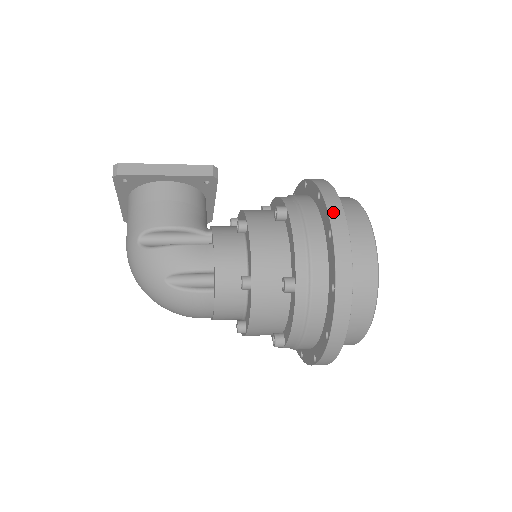
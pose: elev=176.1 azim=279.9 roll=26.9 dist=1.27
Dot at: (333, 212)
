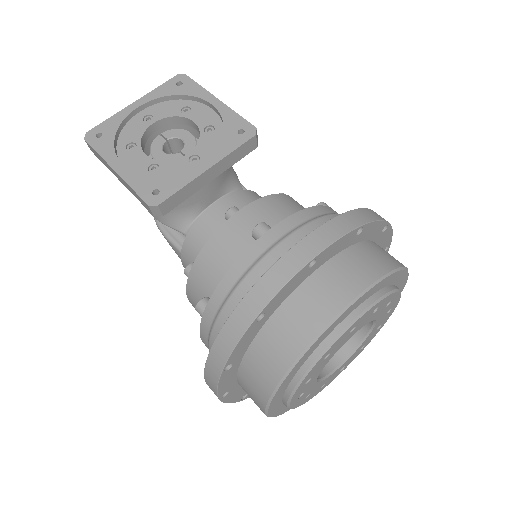
Dot at: (208, 381)
